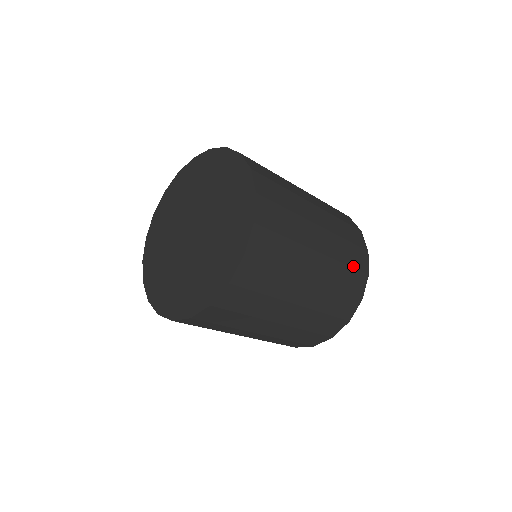
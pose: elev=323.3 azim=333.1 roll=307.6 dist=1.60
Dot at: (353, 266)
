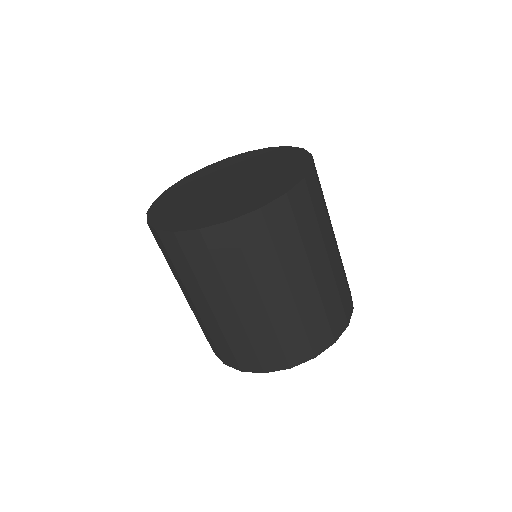
Dot at: (309, 335)
